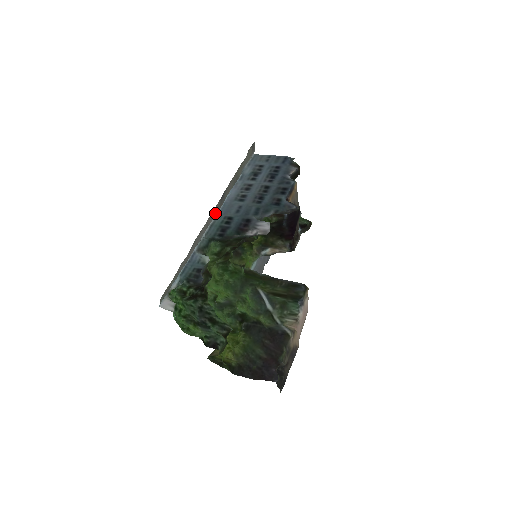
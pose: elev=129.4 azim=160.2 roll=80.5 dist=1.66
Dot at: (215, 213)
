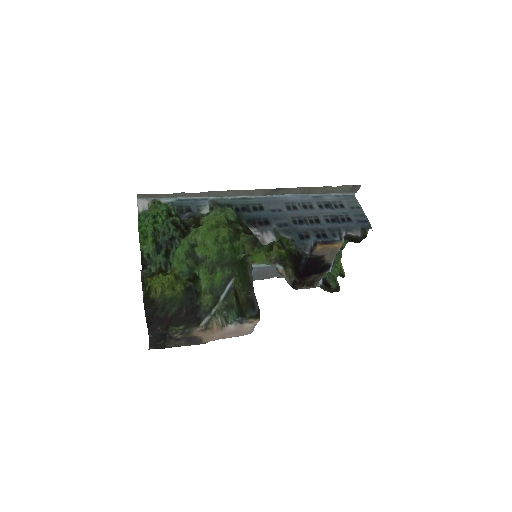
Dot at: (257, 193)
